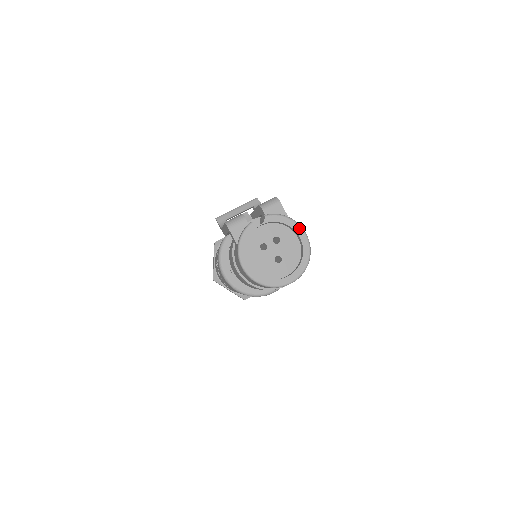
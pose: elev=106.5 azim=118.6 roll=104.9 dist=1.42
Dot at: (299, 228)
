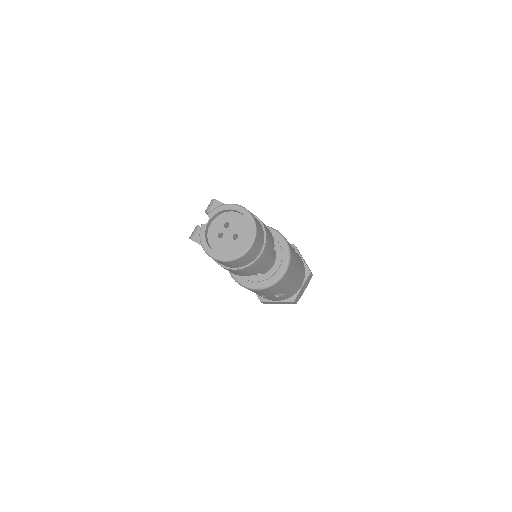
Dot at: (235, 206)
